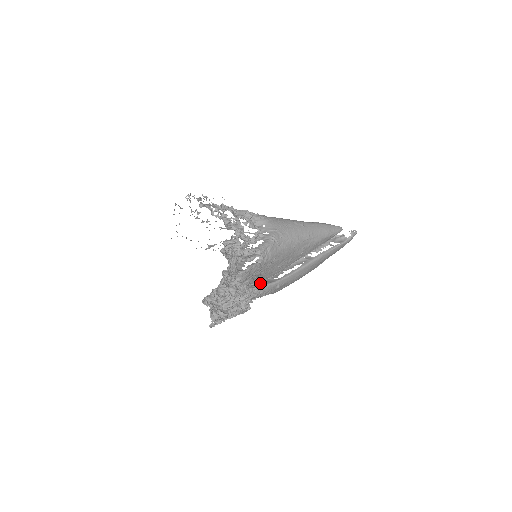
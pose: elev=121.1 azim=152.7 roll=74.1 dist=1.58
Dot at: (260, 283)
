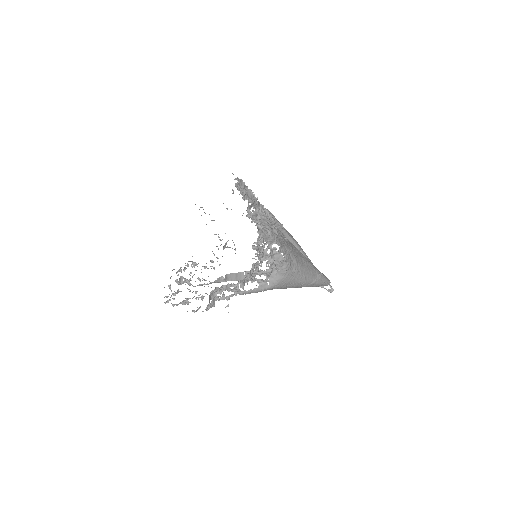
Dot at: (230, 276)
